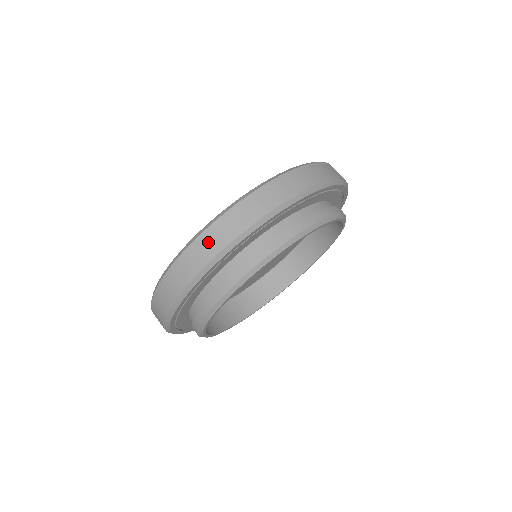
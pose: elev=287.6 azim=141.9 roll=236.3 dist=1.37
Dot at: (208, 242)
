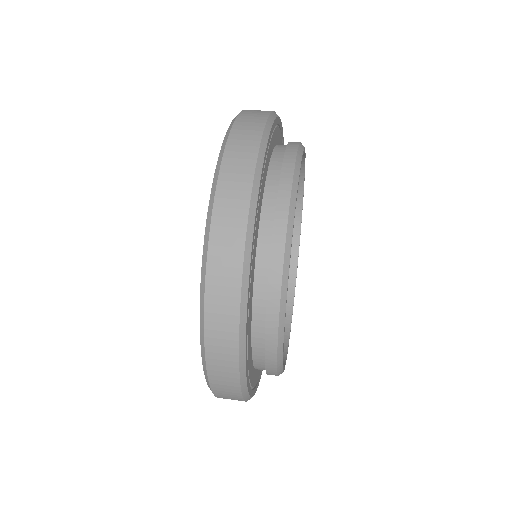
Dot at: (254, 111)
